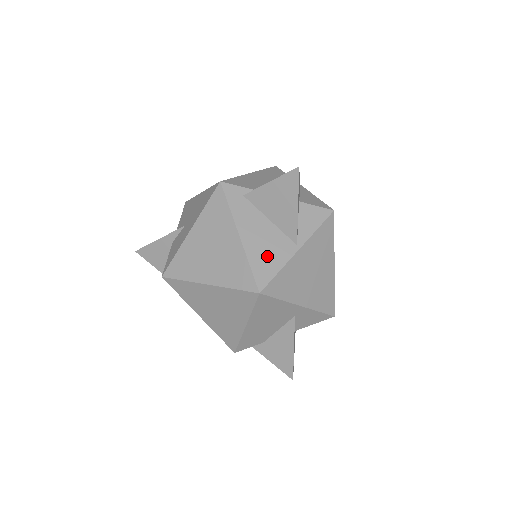
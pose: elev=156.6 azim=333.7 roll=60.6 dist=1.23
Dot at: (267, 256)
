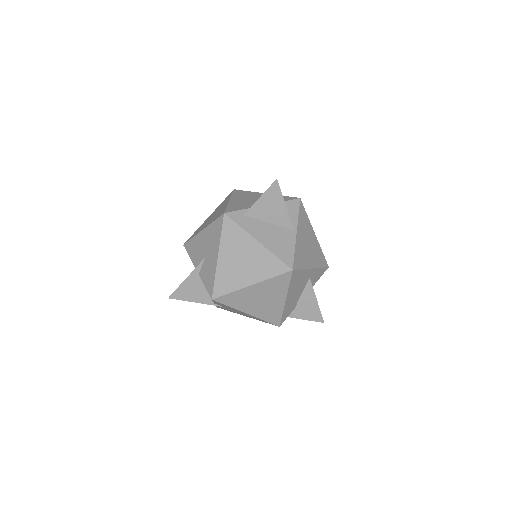
Dot at: (282, 246)
